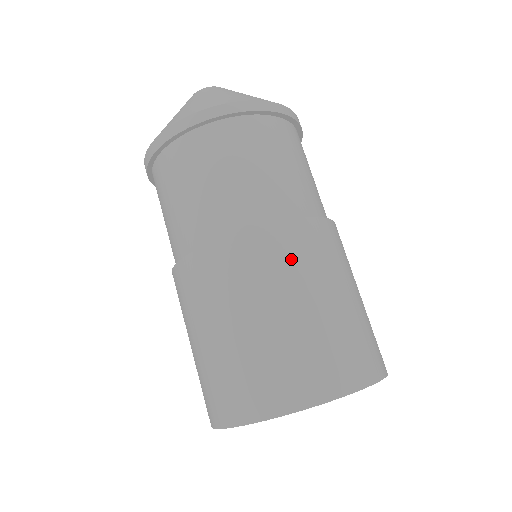
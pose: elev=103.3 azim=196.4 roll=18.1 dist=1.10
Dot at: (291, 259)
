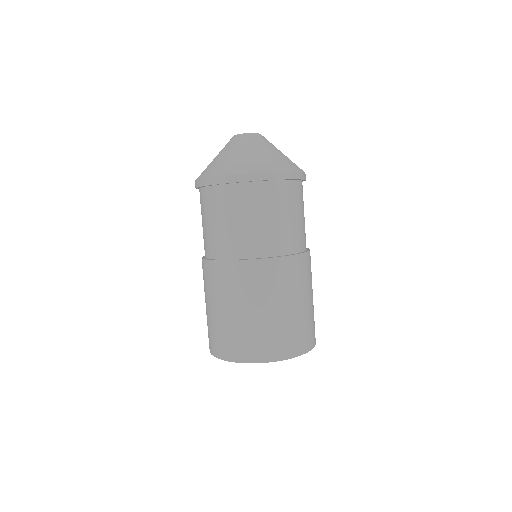
Dot at: (230, 284)
